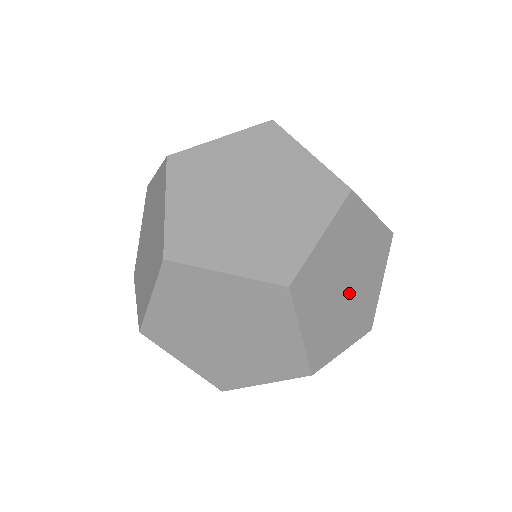
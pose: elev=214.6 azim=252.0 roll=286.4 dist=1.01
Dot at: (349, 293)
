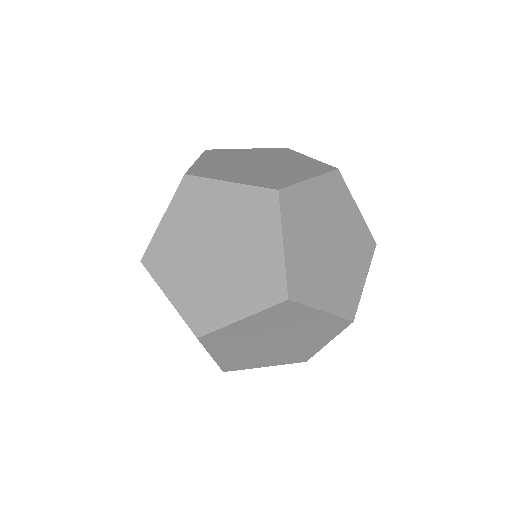
Dot at: (337, 247)
